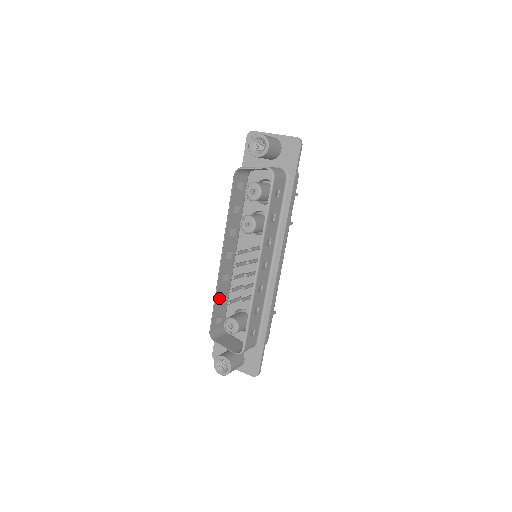
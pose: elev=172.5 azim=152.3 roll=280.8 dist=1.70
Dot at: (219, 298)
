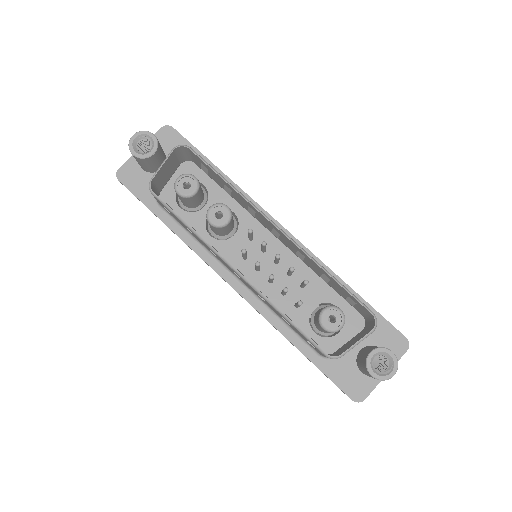
Dot at: occluded
